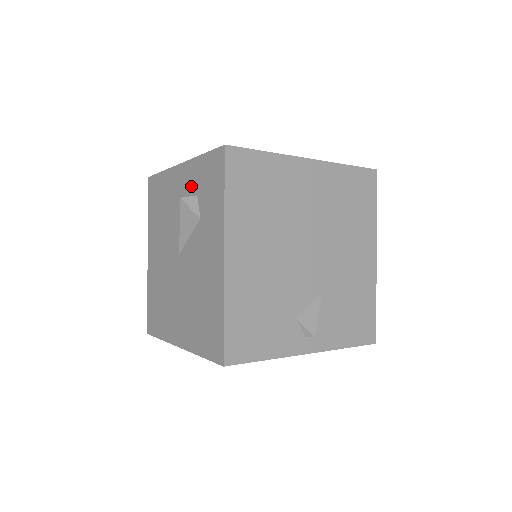
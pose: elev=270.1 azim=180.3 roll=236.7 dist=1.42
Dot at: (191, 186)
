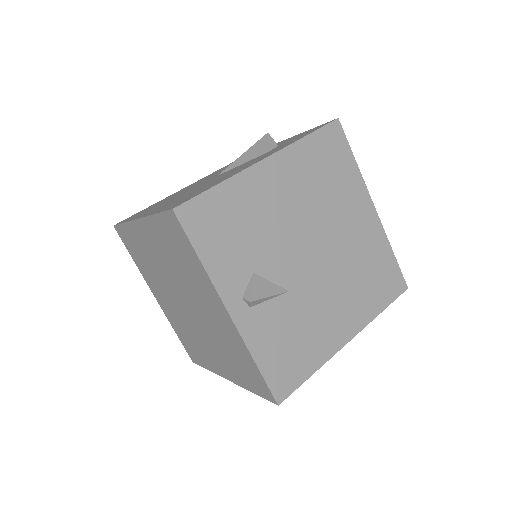
Dot at: (279, 144)
